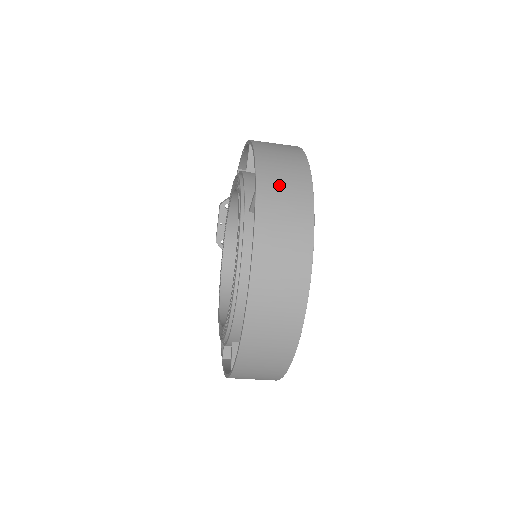
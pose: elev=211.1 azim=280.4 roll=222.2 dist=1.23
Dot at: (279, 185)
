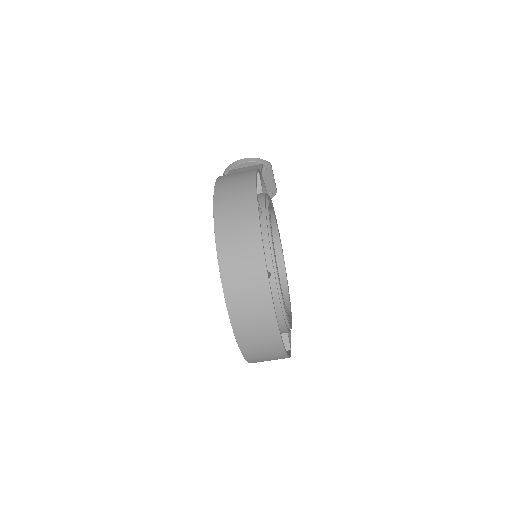
Dot at: (239, 276)
